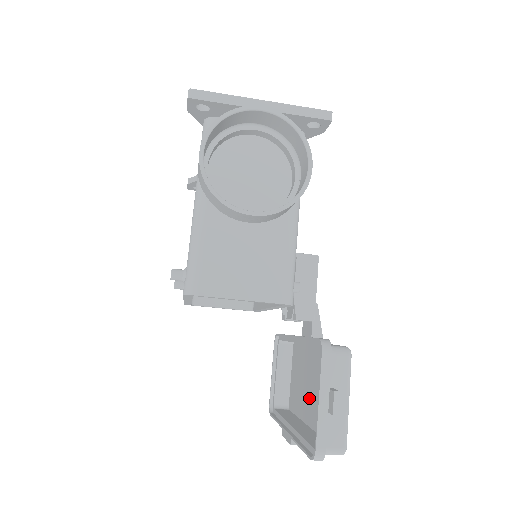
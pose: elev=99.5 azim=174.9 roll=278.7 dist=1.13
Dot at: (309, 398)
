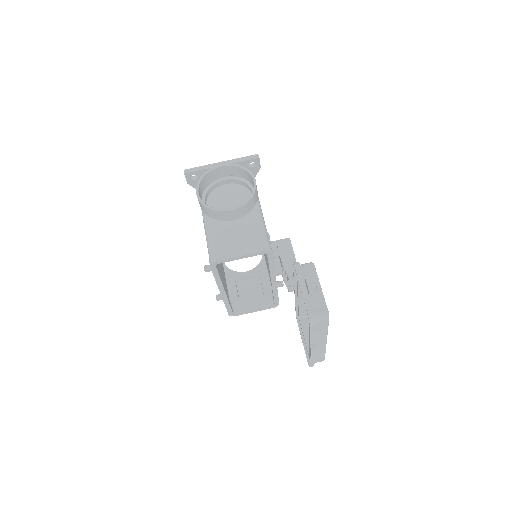
Dot at: occluded
